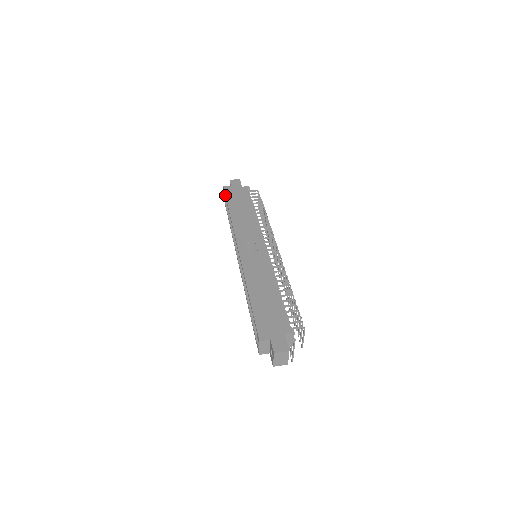
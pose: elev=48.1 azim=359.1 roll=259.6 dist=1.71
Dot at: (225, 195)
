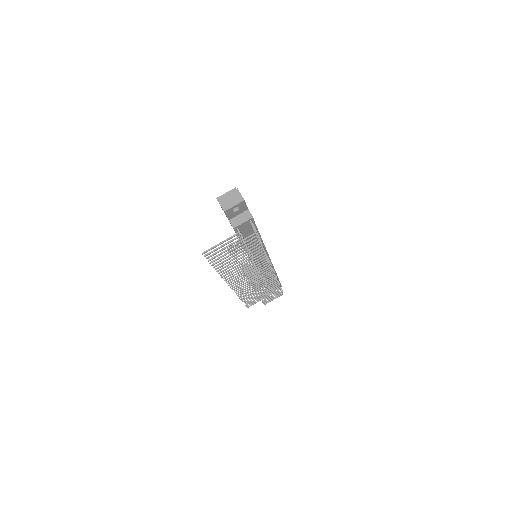
Dot at: occluded
